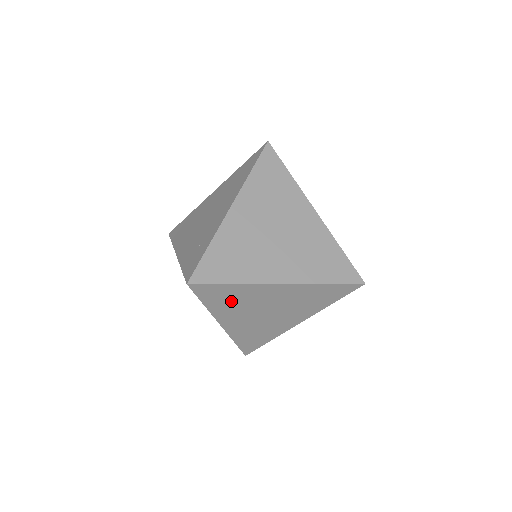
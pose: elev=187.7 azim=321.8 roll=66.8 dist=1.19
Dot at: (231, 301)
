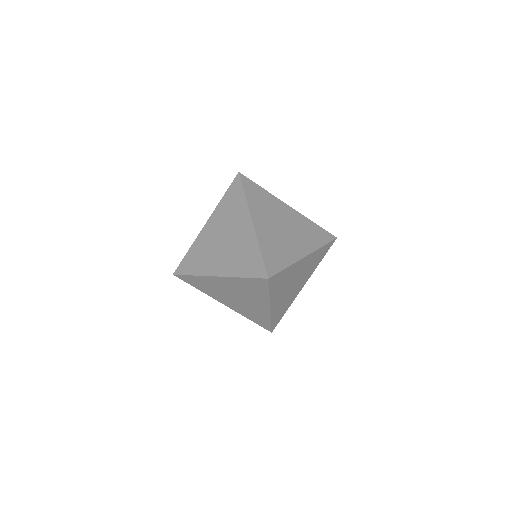
Dot at: (207, 287)
